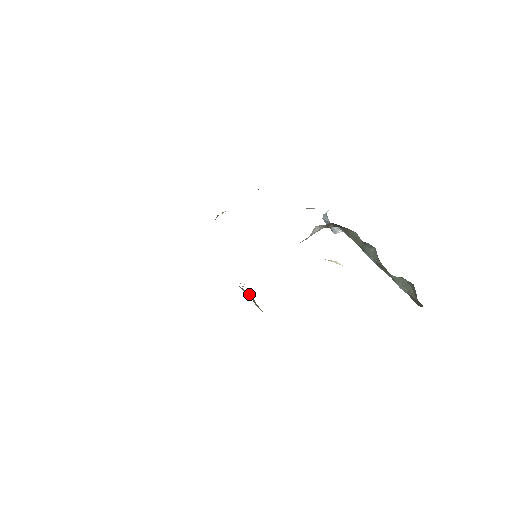
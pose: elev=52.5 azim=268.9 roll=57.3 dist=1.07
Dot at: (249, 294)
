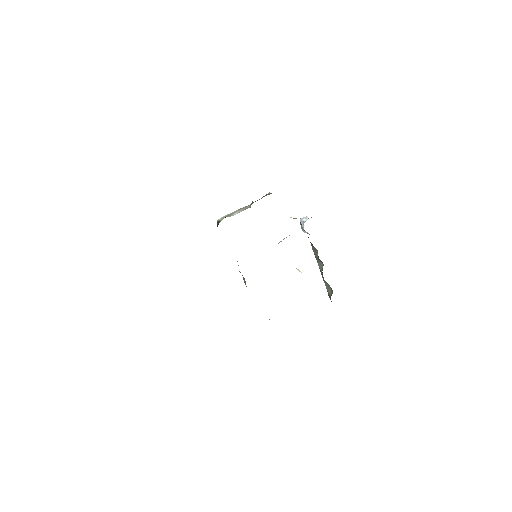
Dot at: occluded
